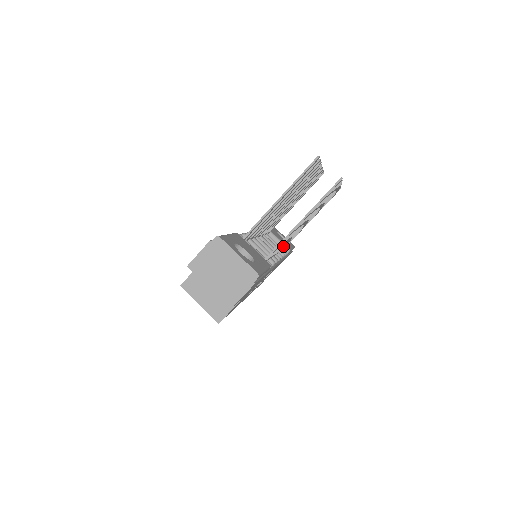
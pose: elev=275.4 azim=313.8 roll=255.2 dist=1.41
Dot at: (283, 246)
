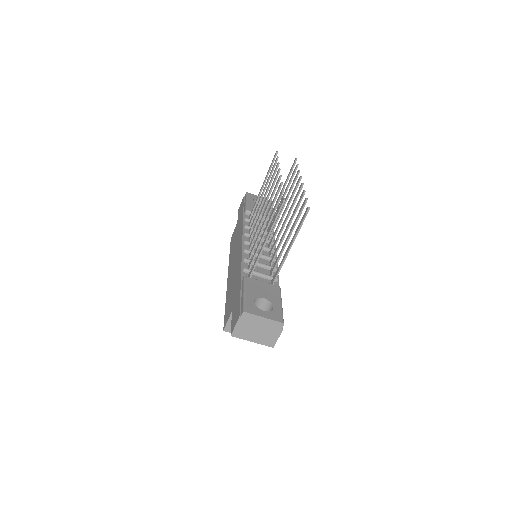
Dot at: (273, 239)
